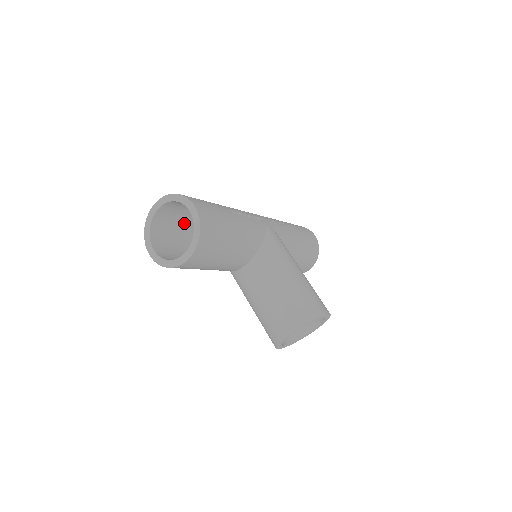
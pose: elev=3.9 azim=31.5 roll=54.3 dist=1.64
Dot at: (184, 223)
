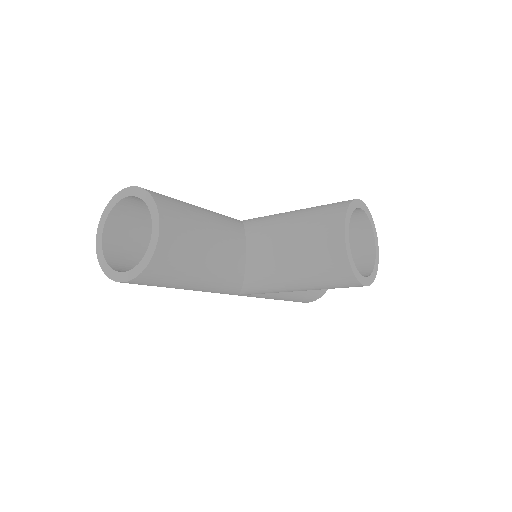
Dot at: occluded
